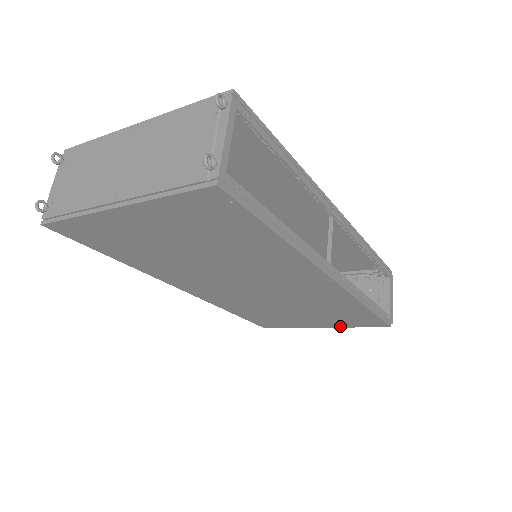
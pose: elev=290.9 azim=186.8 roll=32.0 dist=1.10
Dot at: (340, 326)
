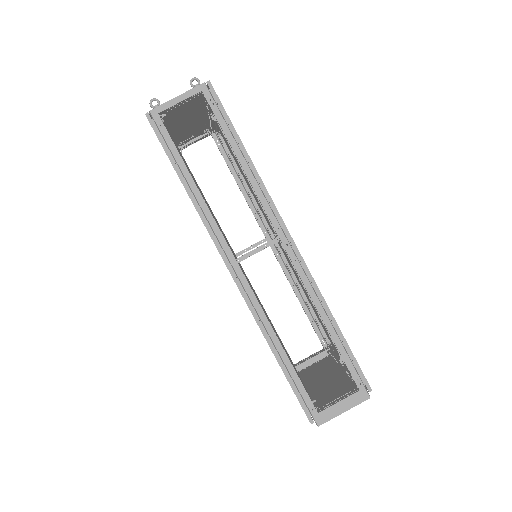
Dot at: occluded
